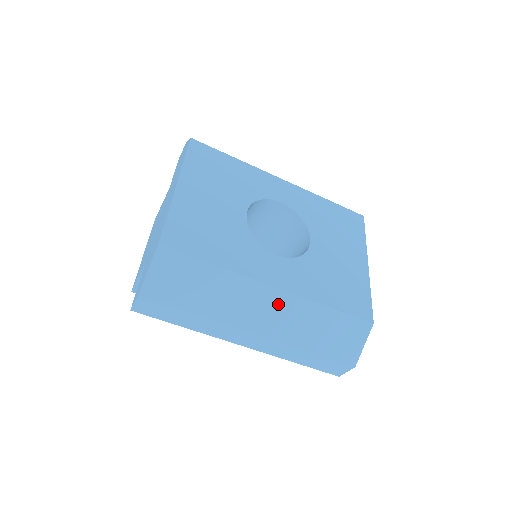
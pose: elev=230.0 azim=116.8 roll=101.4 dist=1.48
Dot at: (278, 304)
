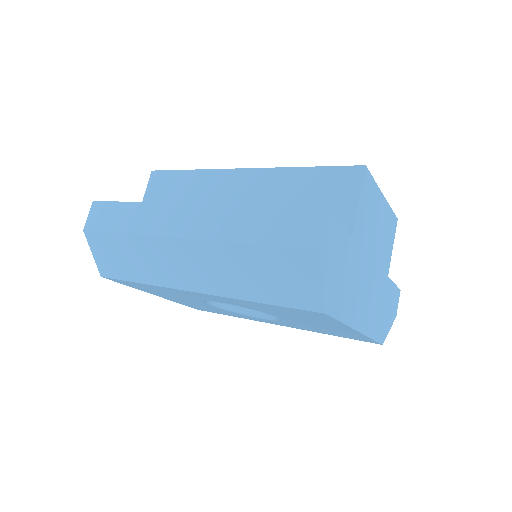
Dot at: occluded
